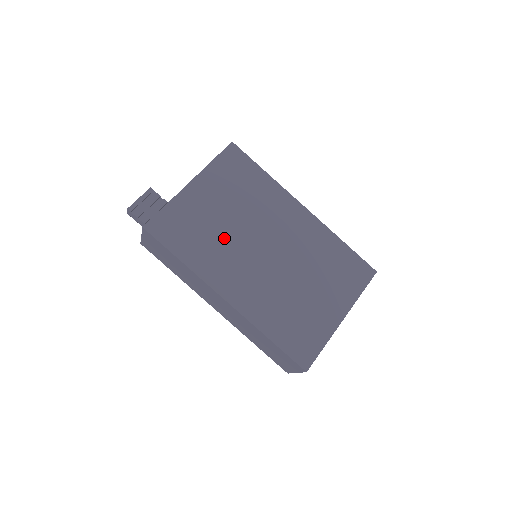
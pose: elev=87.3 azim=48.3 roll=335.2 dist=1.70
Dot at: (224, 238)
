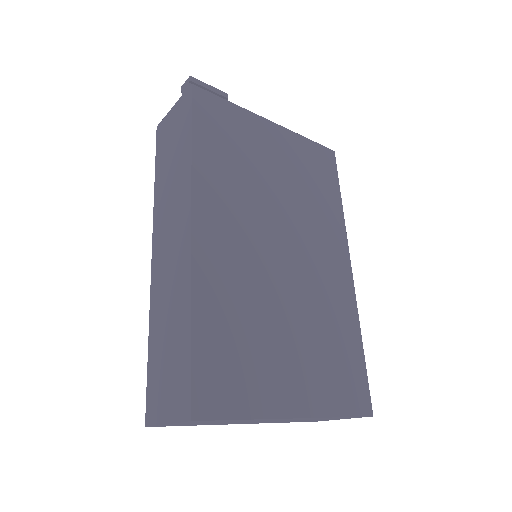
Dot at: (254, 187)
